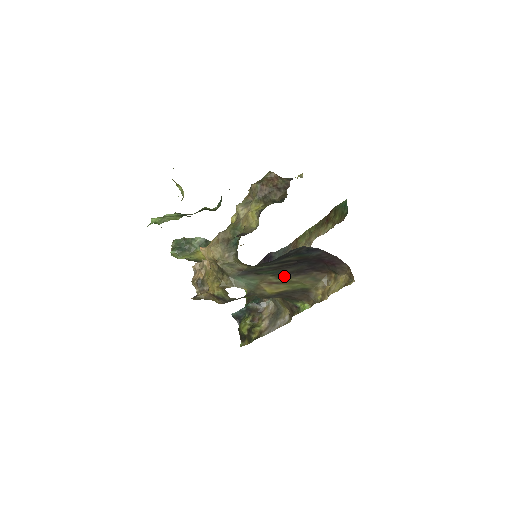
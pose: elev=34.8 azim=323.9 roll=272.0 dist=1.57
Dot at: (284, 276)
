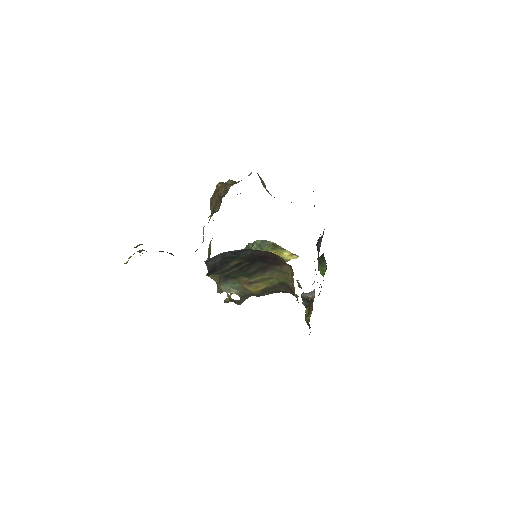
Dot at: (255, 275)
